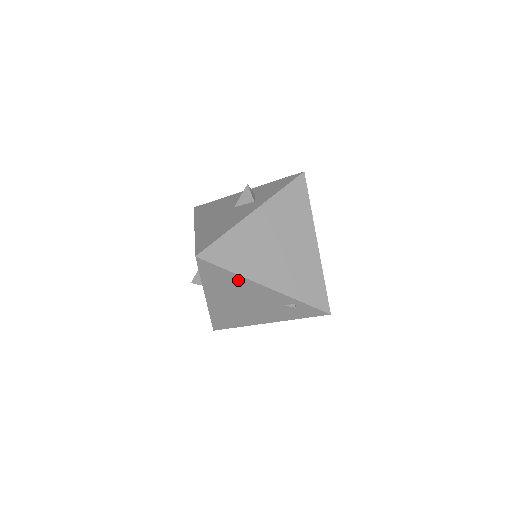
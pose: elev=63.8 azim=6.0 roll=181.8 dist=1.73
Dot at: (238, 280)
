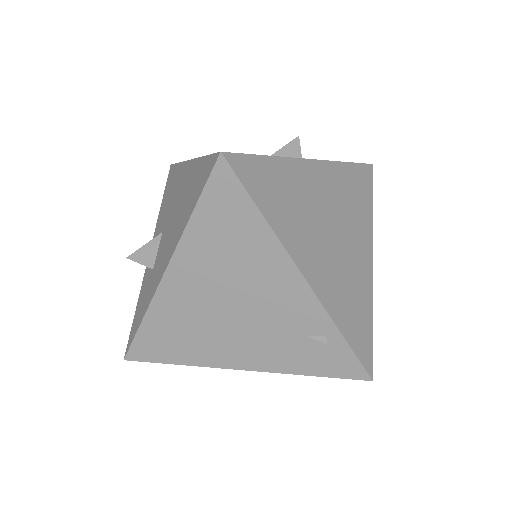
Dot at: (262, 244)
